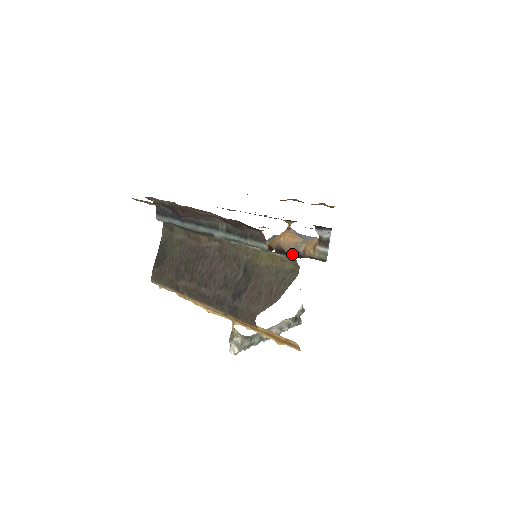
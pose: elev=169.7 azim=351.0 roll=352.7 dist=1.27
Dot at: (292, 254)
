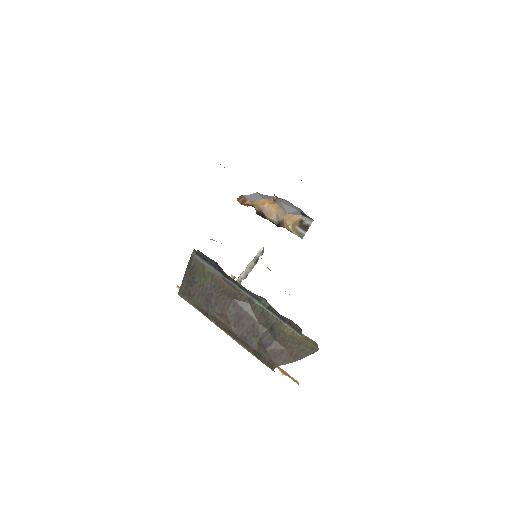
Dot at: (272, 222)
